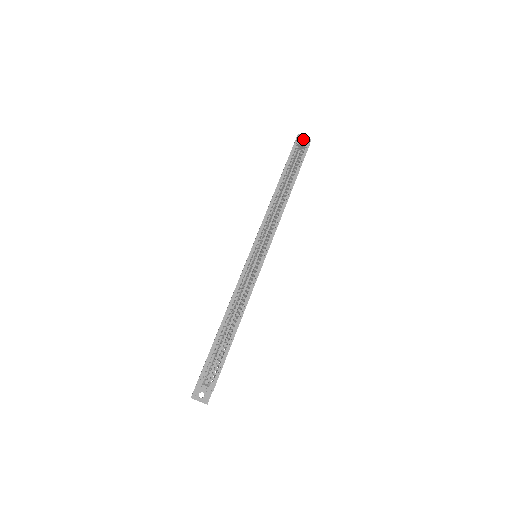
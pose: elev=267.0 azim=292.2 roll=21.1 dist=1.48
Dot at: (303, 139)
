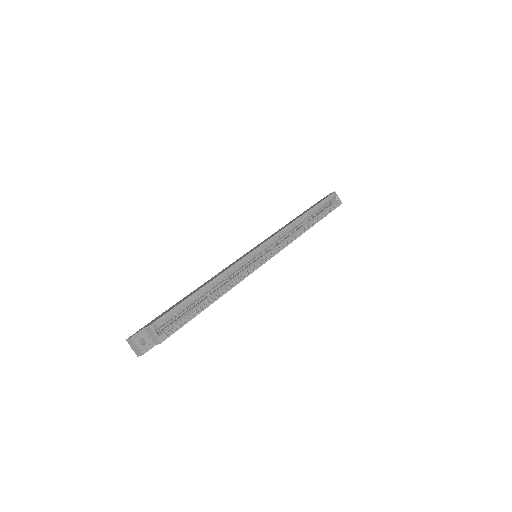
Dot at: occluded
